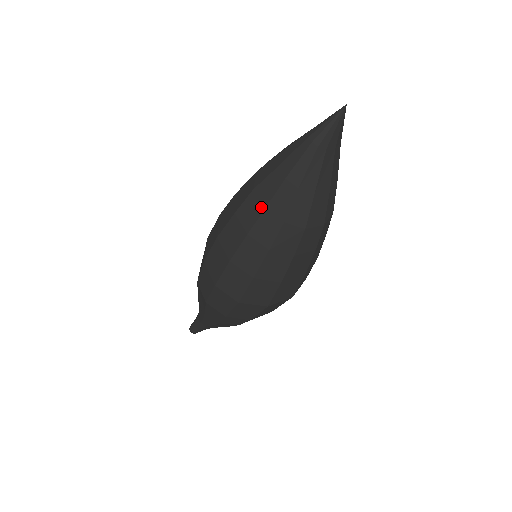
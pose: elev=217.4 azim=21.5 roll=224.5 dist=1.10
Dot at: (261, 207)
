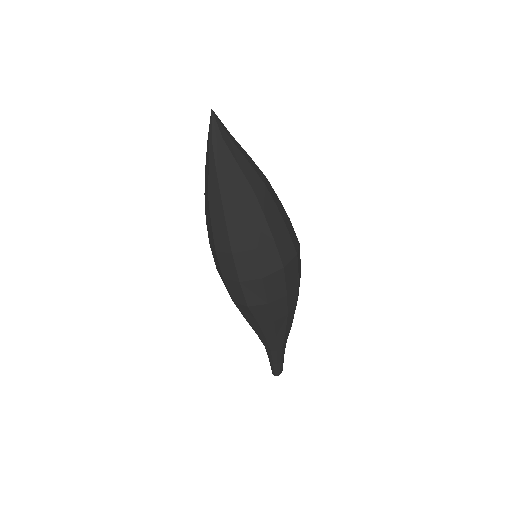
Dot at: (219, 201)
